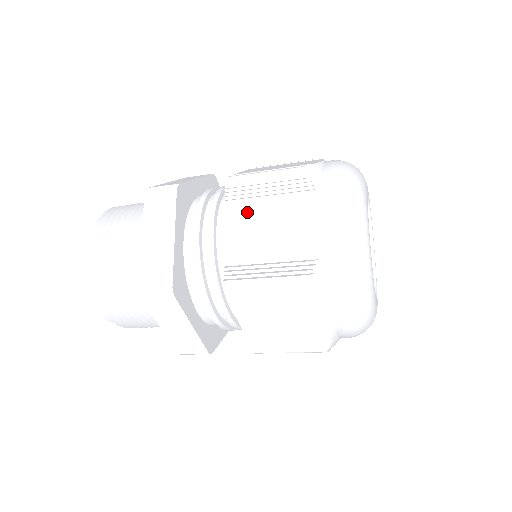
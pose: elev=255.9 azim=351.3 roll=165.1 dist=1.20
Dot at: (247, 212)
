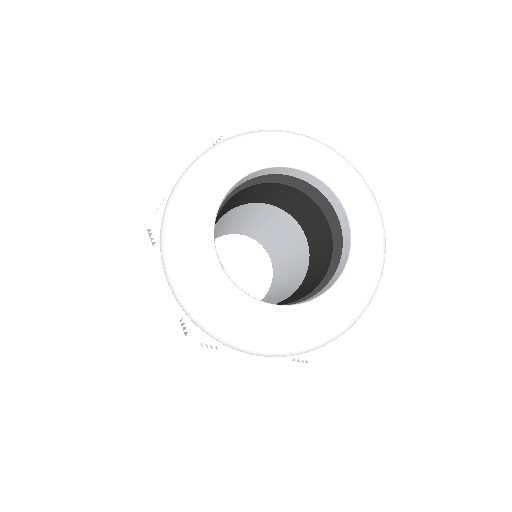
Dot at: occluded
